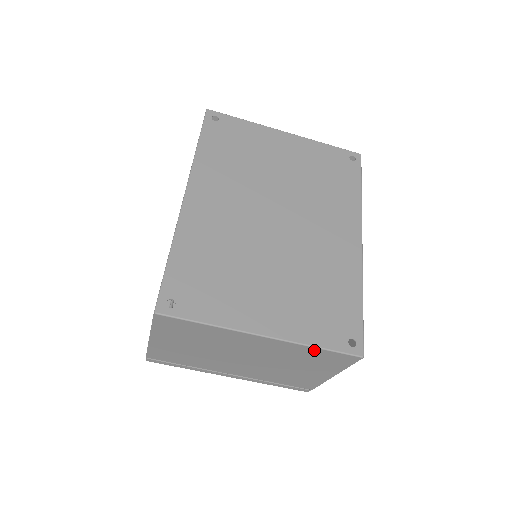
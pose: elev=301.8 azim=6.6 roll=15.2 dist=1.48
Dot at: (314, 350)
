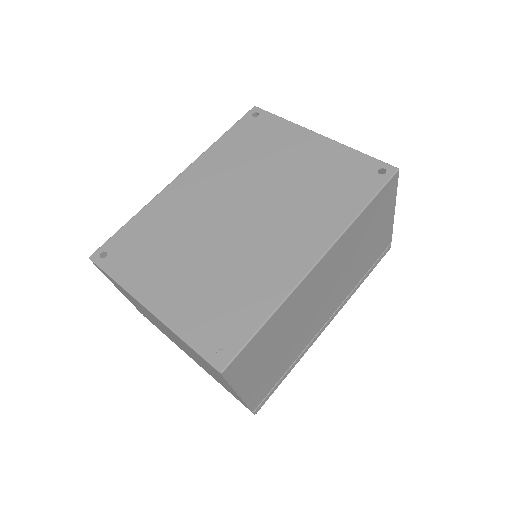
Dot at: (186, 344)
